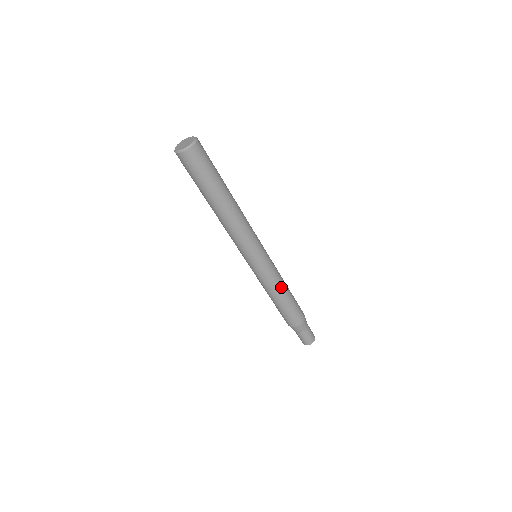
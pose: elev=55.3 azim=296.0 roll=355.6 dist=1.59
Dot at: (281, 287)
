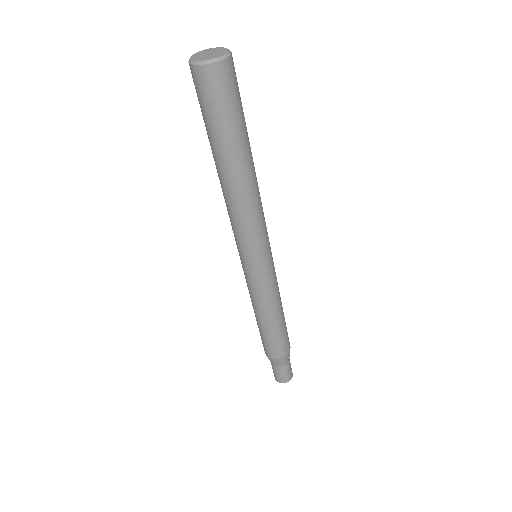
Dot at: (277, 305)
